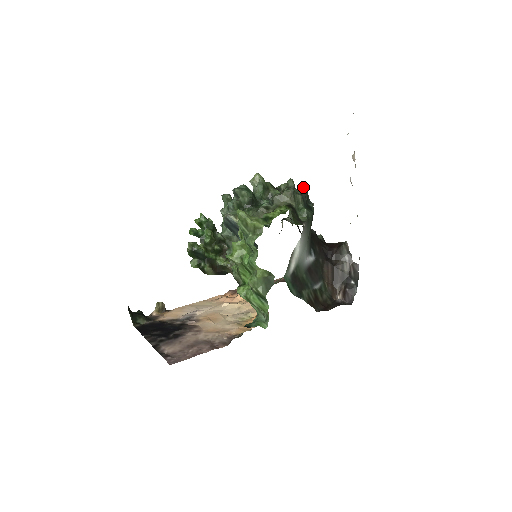
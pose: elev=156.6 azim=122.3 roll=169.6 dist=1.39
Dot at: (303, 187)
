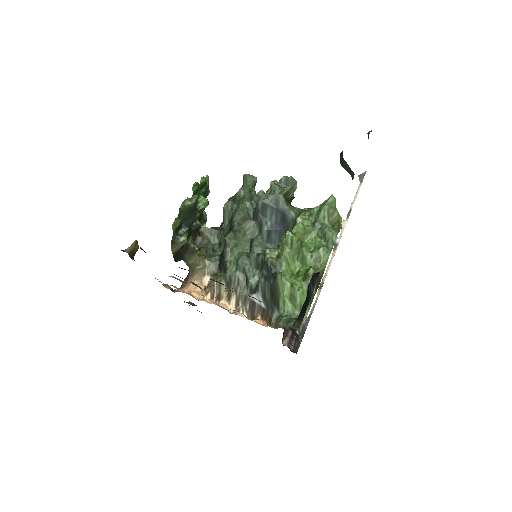
Dot at: occluded
